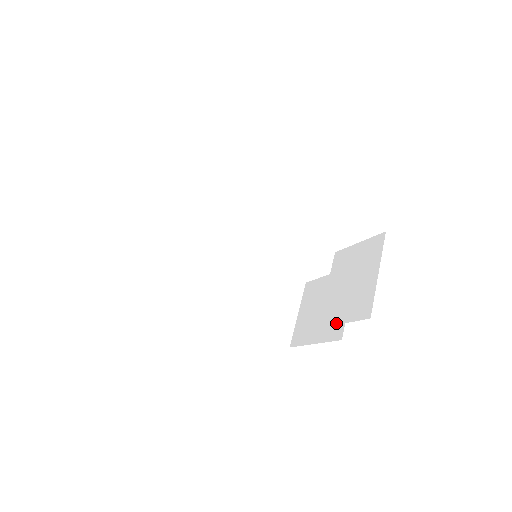
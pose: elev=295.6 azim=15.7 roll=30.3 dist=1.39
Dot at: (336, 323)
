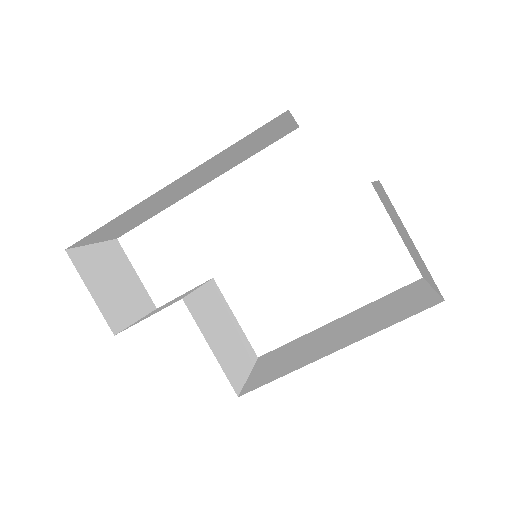
Dot at: occluded
